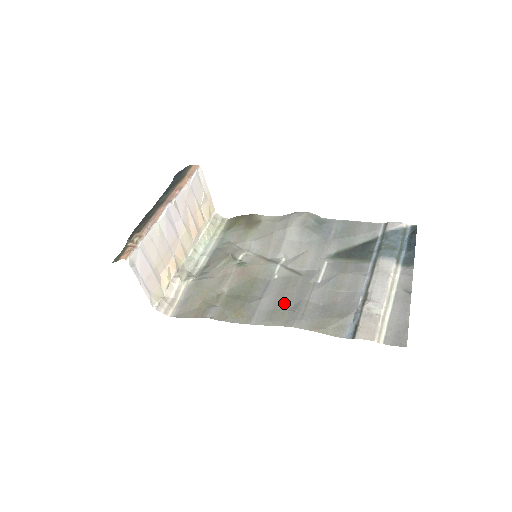
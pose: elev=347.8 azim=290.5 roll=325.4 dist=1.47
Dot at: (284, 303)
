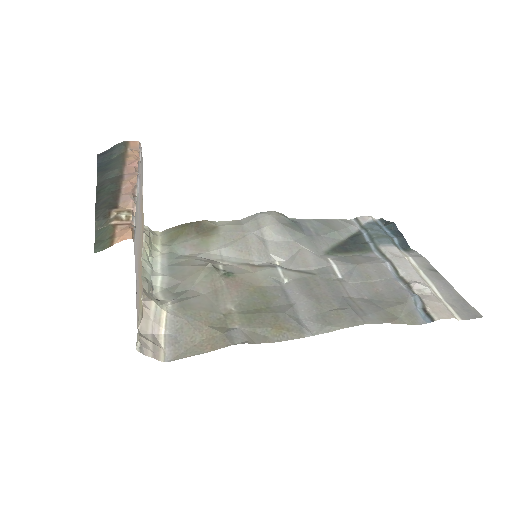
Dot at: (326, 304)
